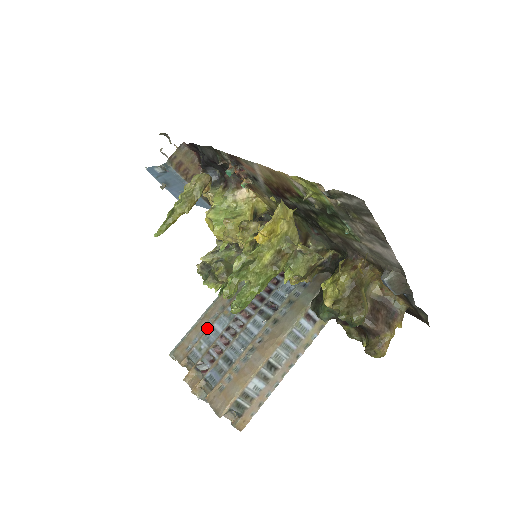
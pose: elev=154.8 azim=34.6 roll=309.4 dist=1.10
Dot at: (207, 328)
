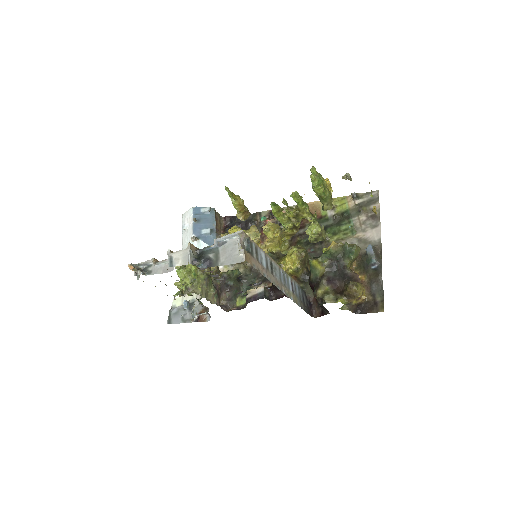
Dot at: occluded
